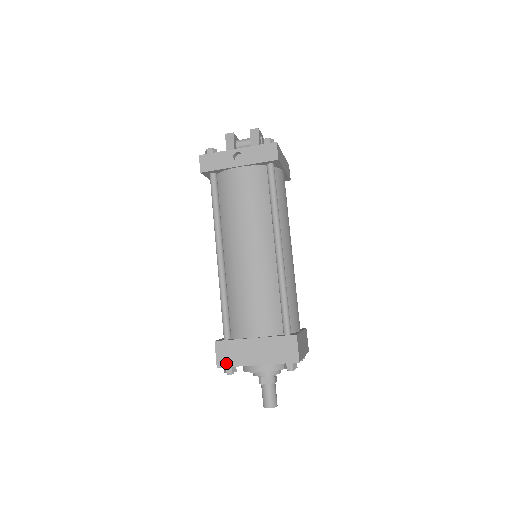
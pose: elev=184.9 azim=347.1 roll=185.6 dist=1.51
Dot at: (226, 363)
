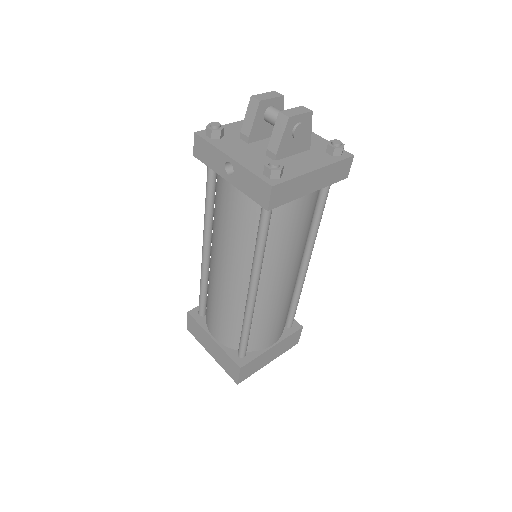
Dot at: (192, 332)
